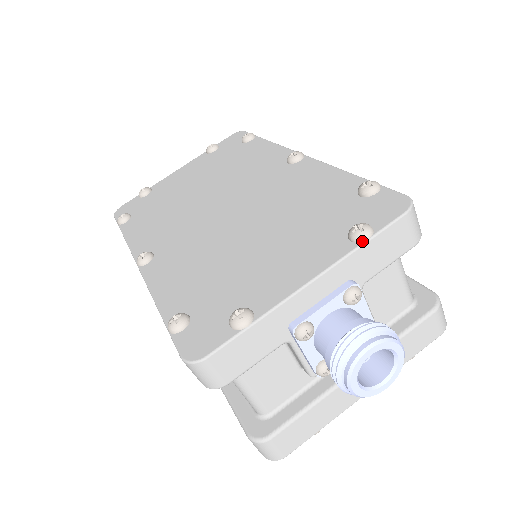
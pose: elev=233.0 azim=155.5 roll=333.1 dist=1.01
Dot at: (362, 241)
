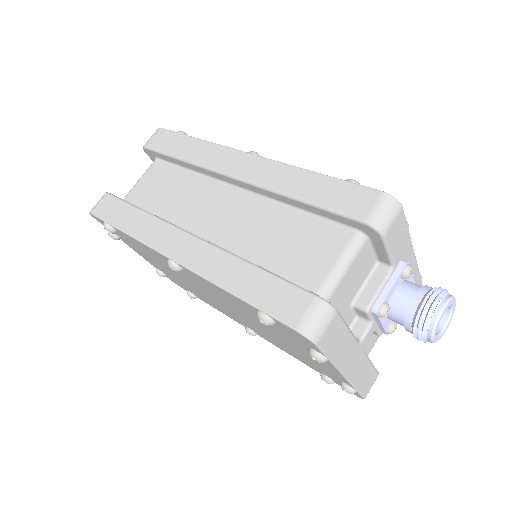
Dot at: (420, 277)
